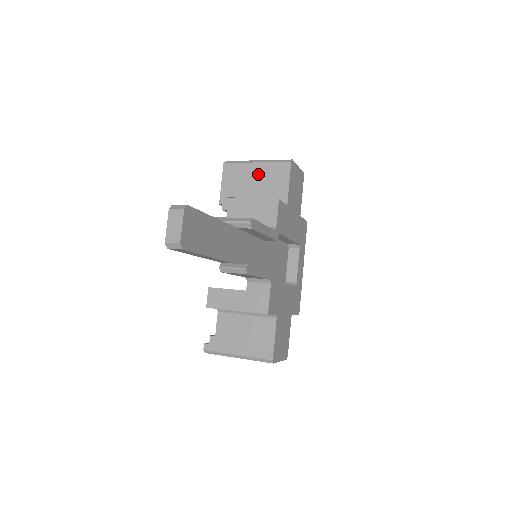
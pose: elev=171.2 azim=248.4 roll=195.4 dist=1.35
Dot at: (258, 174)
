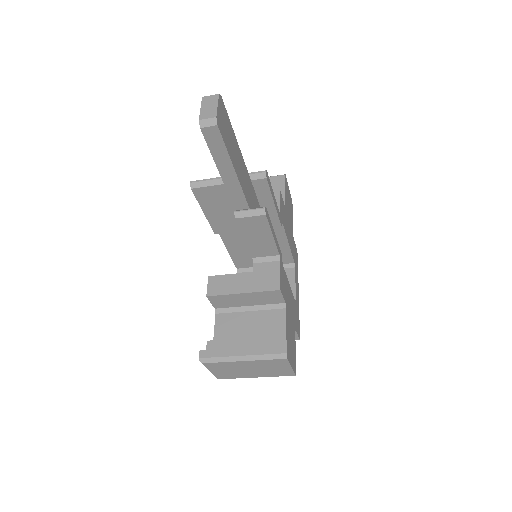
Dot at: occluded
